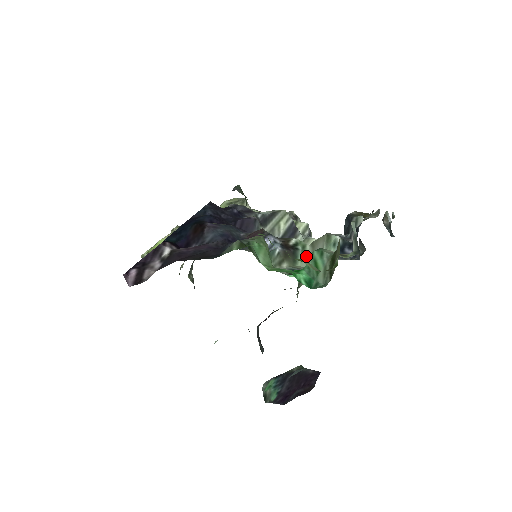
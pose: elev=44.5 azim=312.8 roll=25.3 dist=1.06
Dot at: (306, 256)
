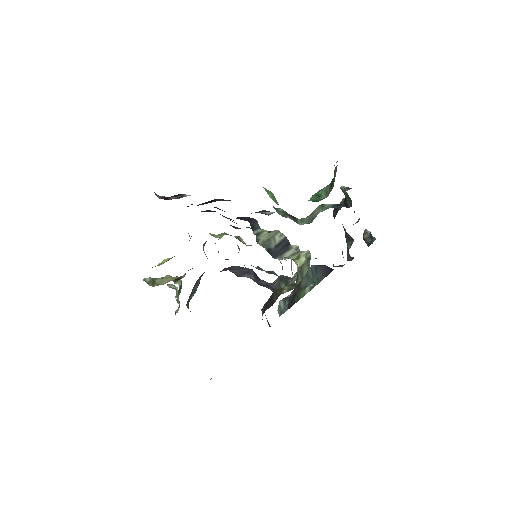
Dot at: (305, 220)
